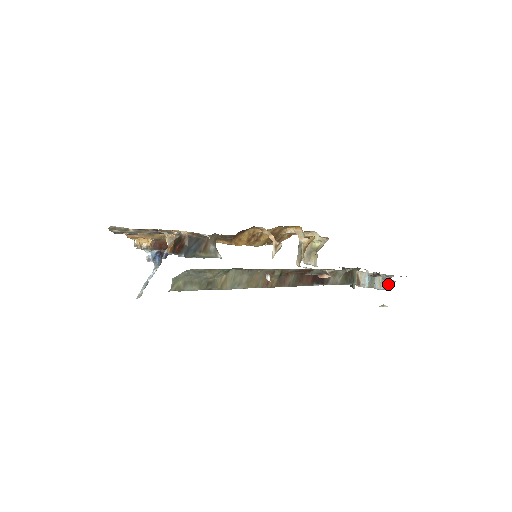
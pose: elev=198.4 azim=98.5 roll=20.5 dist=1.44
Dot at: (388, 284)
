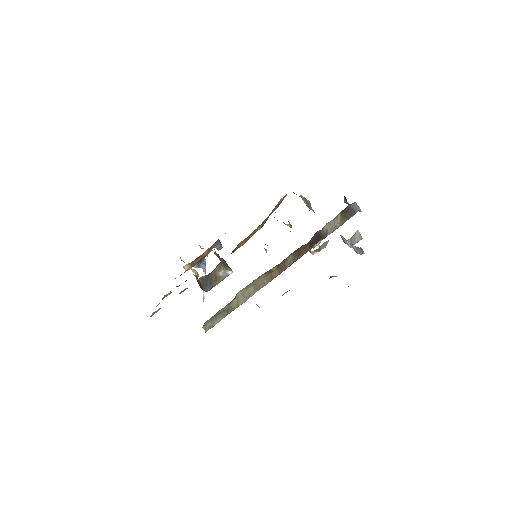
Dot at: (362, 250)
